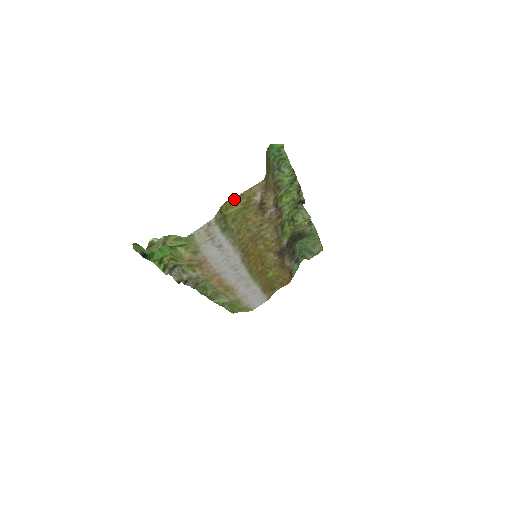
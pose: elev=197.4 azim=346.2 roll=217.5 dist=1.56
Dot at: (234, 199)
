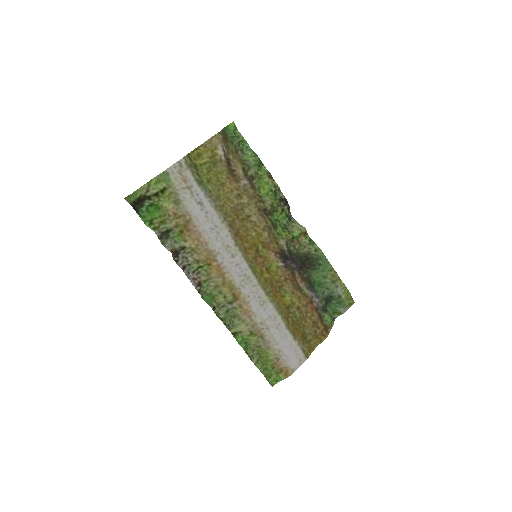
Dot at: (199, 150)
